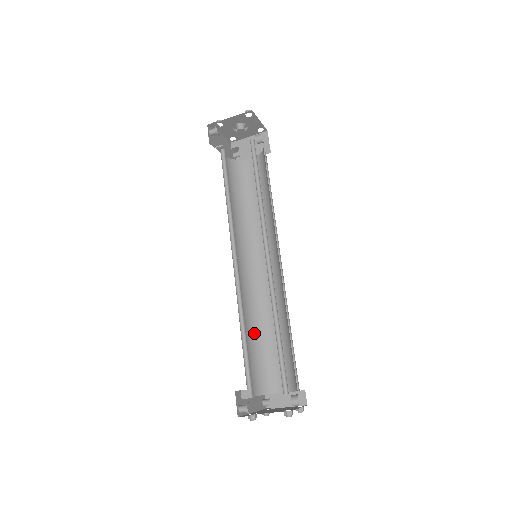
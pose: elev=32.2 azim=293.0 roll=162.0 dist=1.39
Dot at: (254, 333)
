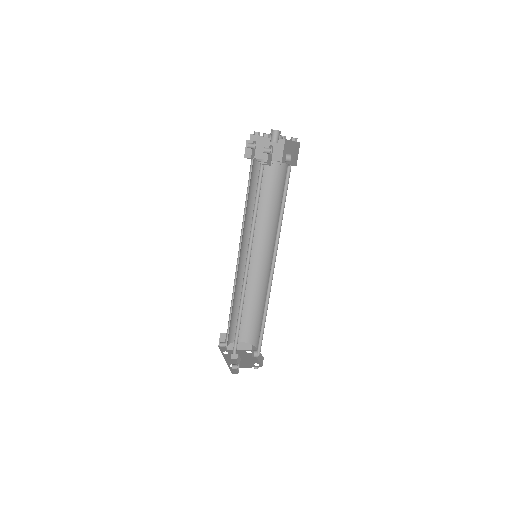
Dot at: (233, 305)
